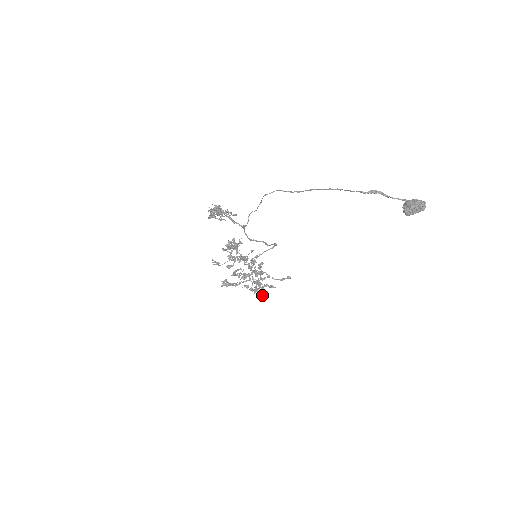
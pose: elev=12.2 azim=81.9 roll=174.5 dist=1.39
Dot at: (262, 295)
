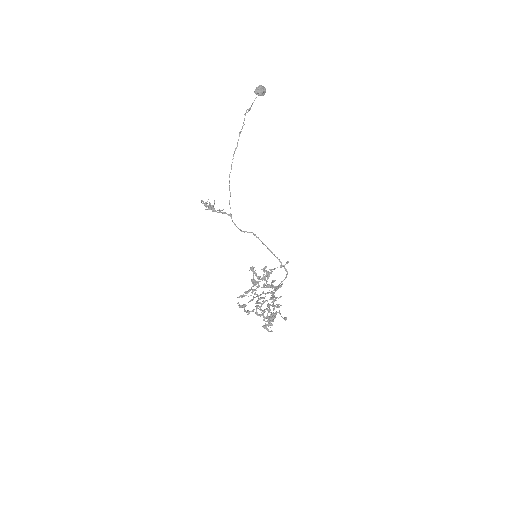
Dot at: (285, 318)
